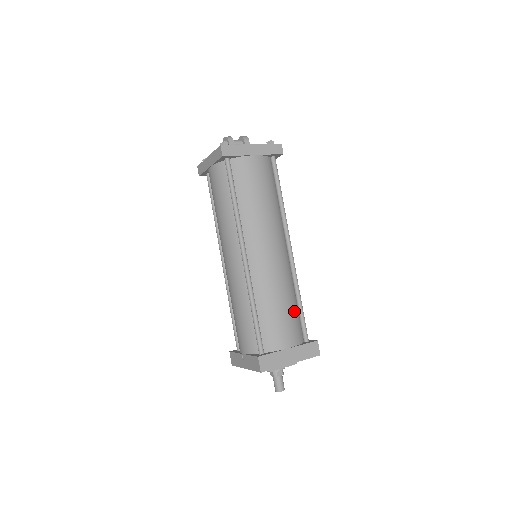
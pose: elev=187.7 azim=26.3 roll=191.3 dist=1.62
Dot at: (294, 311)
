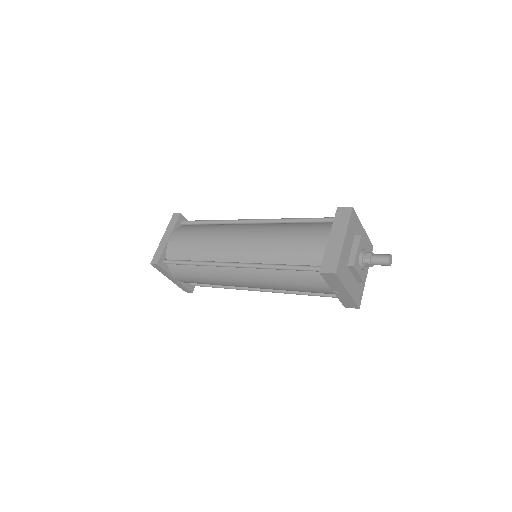
Dot at: (301, 227)
